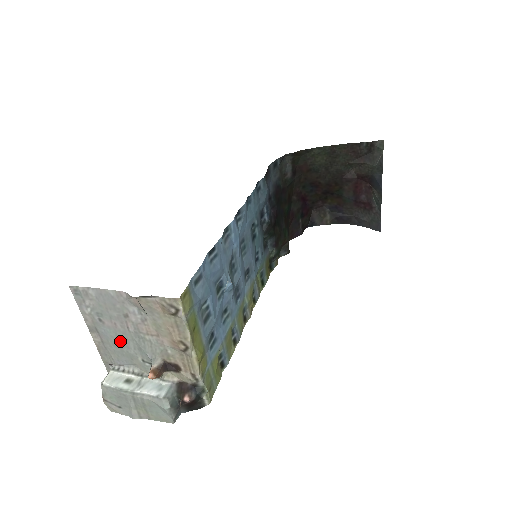
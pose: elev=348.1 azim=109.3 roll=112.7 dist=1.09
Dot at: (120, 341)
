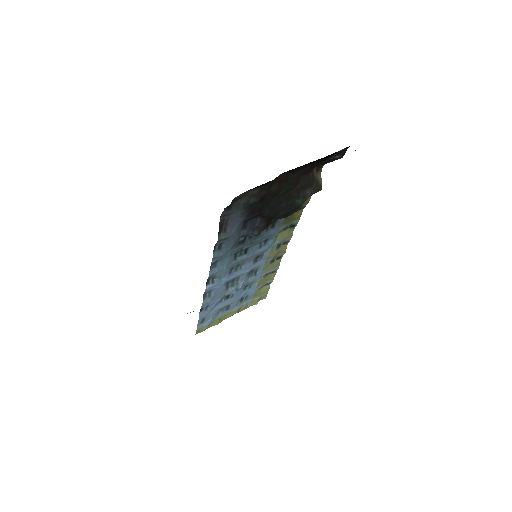
Dot at: occluded
